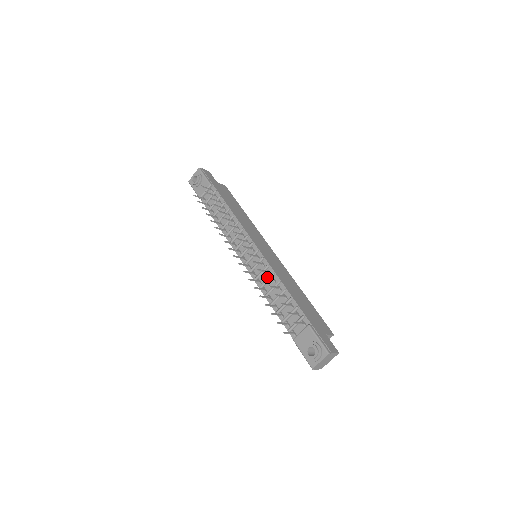
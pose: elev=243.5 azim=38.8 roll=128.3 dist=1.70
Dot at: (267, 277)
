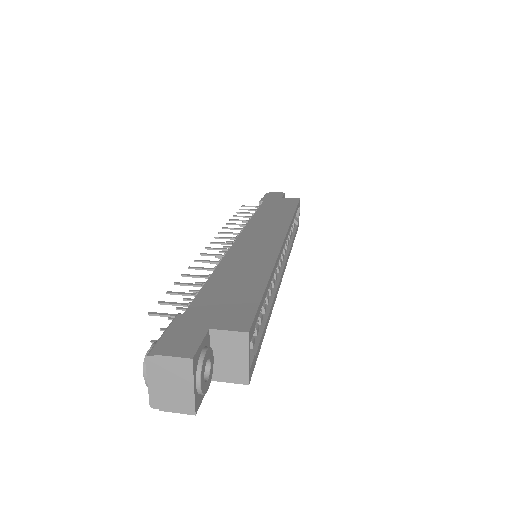
Dot at: occluded
